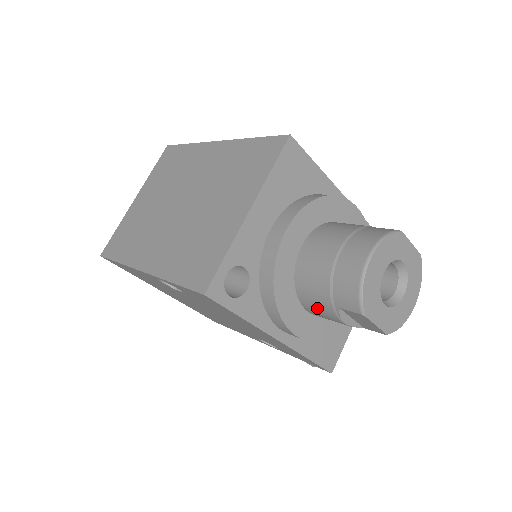
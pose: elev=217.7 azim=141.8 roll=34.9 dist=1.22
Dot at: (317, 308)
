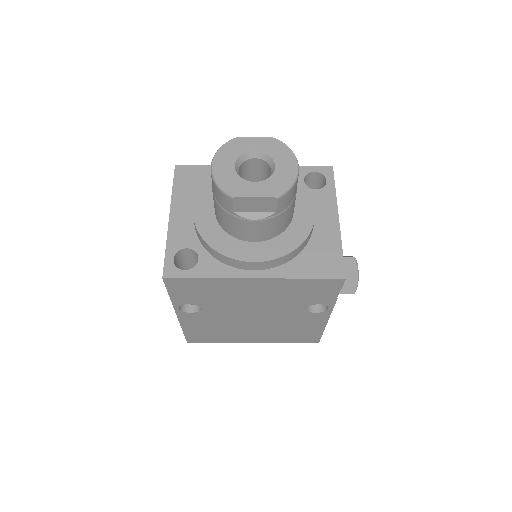
Dot at: (241, 230)
